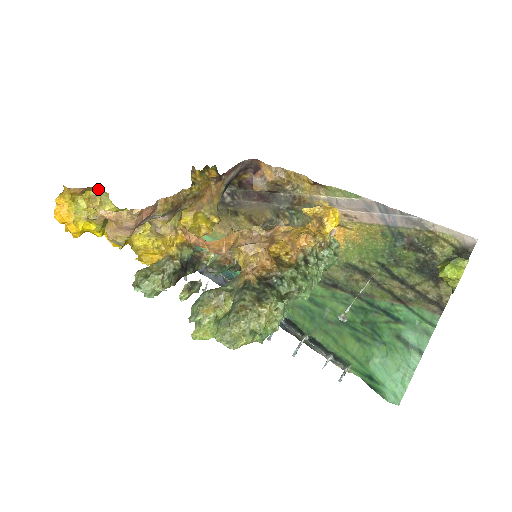
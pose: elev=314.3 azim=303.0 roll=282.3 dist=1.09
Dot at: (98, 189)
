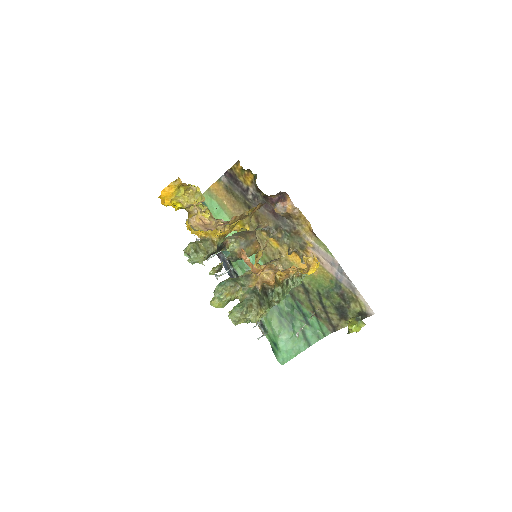
Dot at: (198, 189)
